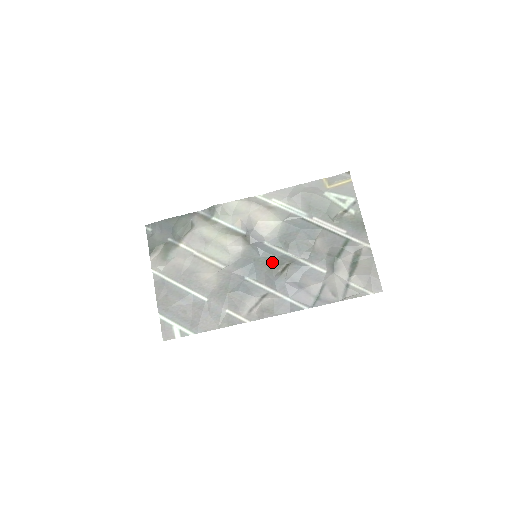
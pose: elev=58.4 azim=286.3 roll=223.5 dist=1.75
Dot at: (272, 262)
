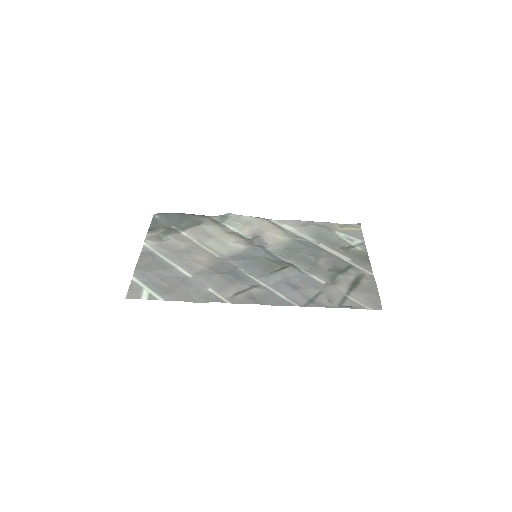
Dot at: (272, 262)
